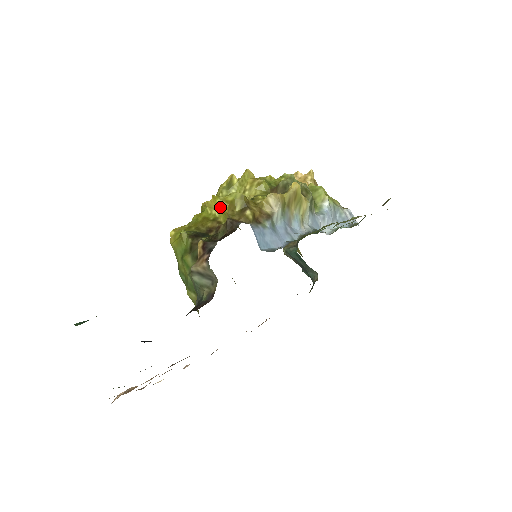
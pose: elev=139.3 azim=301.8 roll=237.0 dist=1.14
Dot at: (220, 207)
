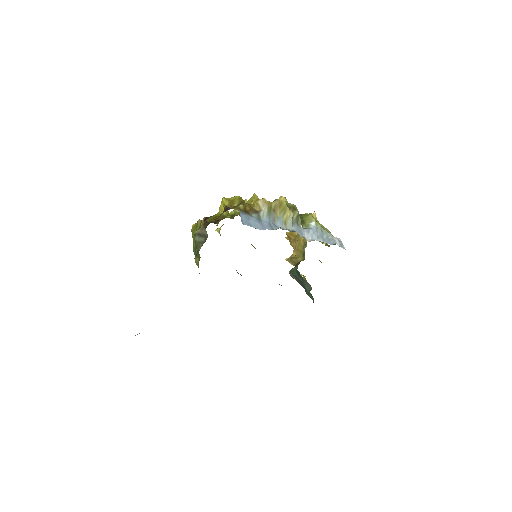
Dot at: (224, 204)
